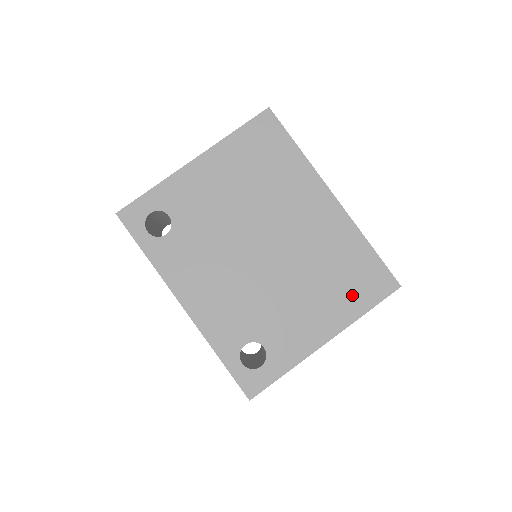
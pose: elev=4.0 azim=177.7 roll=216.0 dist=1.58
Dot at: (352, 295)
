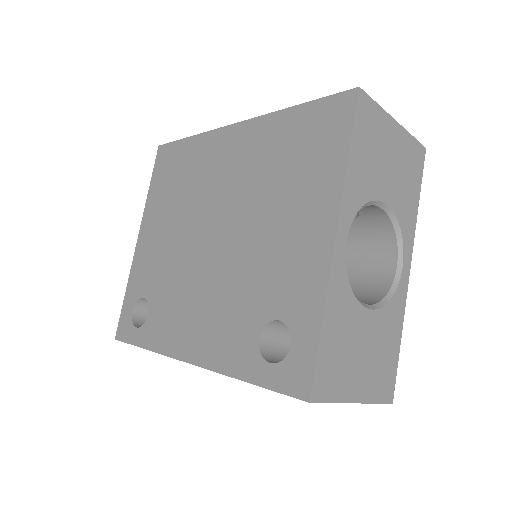
Dot at: (318, 162)
